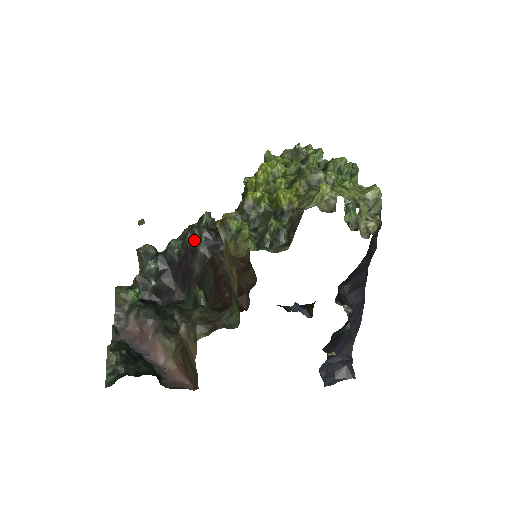
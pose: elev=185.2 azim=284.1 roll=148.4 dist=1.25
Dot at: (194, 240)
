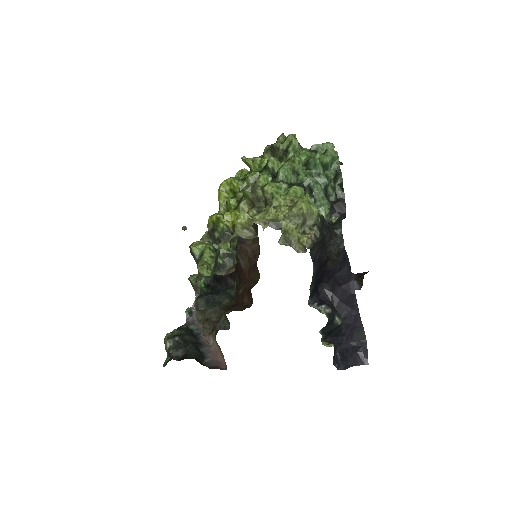
Dot at: occluded
